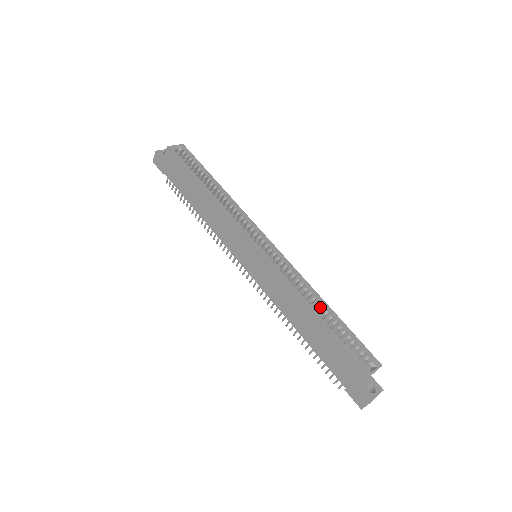
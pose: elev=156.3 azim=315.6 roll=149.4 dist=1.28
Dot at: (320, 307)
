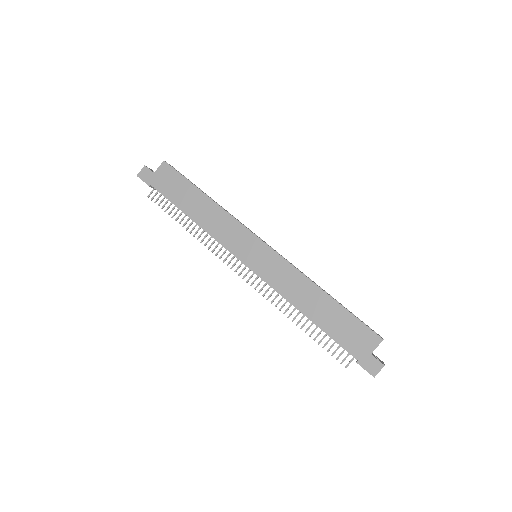
Dot at: occluded
